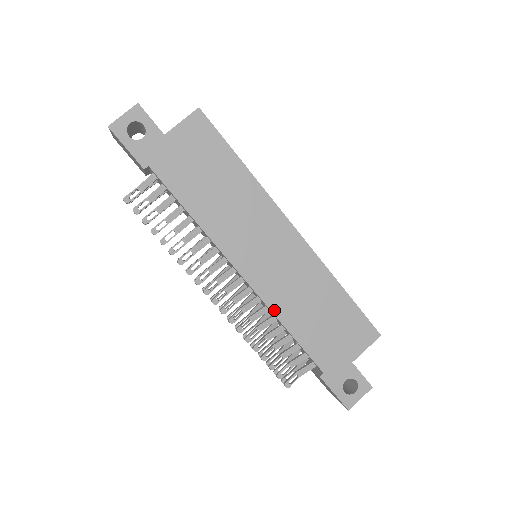
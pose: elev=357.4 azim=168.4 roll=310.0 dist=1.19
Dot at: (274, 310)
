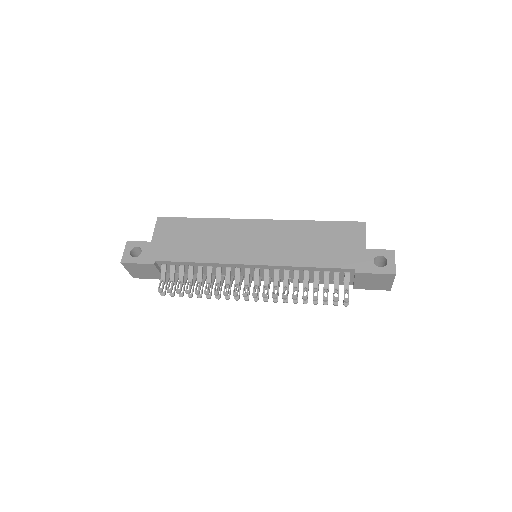
Dot at: (289, 264)
